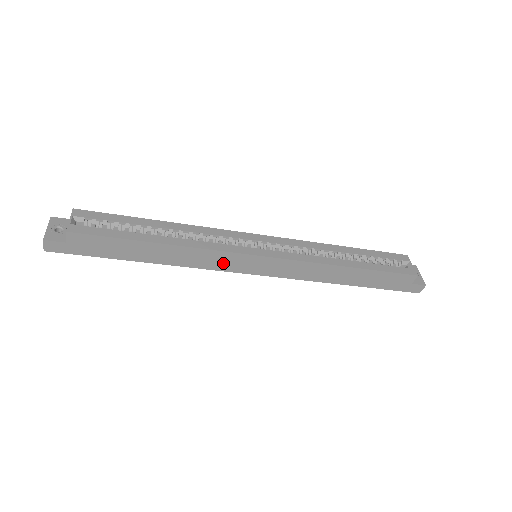
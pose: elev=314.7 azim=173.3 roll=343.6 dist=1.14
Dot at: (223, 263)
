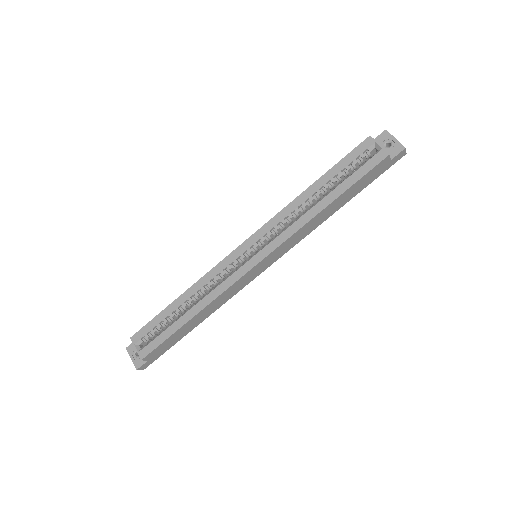
Dot at: (240, 286)
